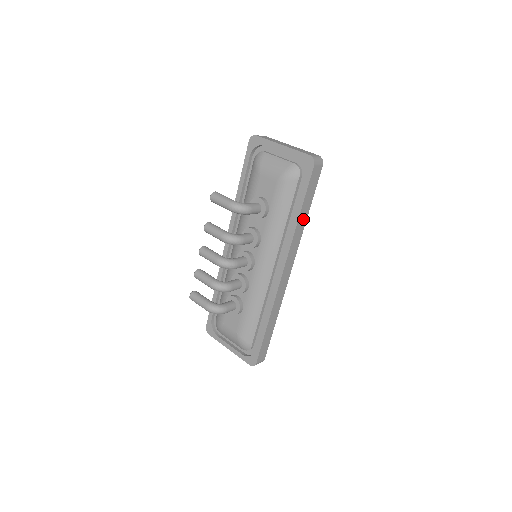
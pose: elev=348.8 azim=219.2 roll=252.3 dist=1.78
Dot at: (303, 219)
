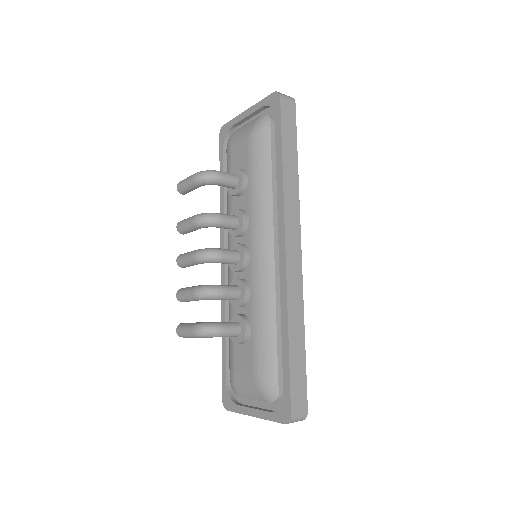
Dot at: (291, 170)
